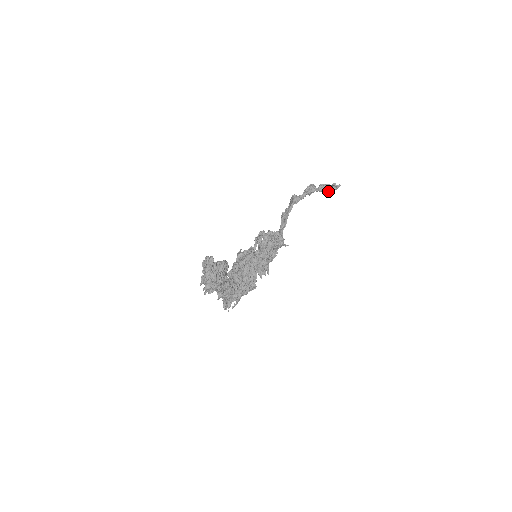
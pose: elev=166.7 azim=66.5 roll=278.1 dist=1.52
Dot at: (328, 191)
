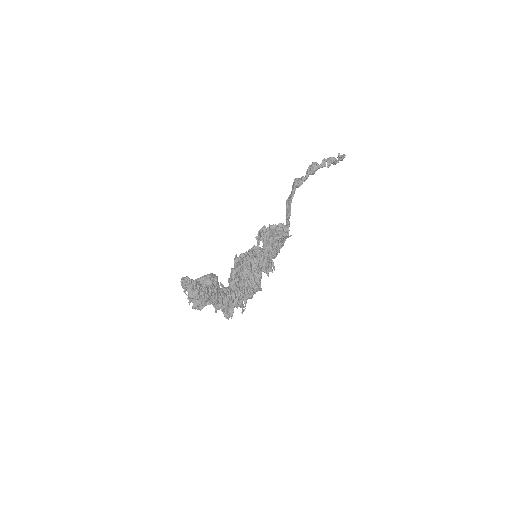
Dot at: (334, 164)
